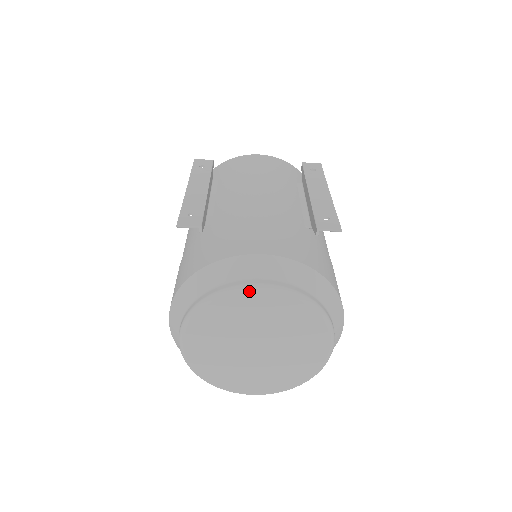
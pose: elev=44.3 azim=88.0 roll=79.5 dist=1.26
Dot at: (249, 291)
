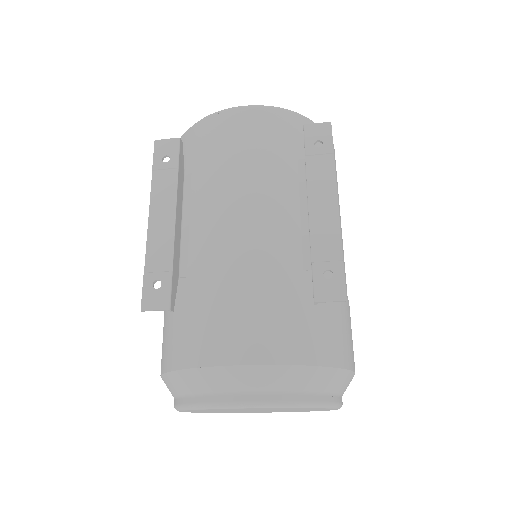
Dot at: (233, 408)
